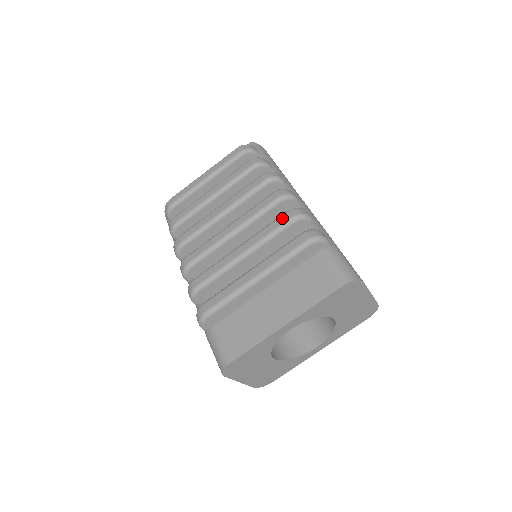
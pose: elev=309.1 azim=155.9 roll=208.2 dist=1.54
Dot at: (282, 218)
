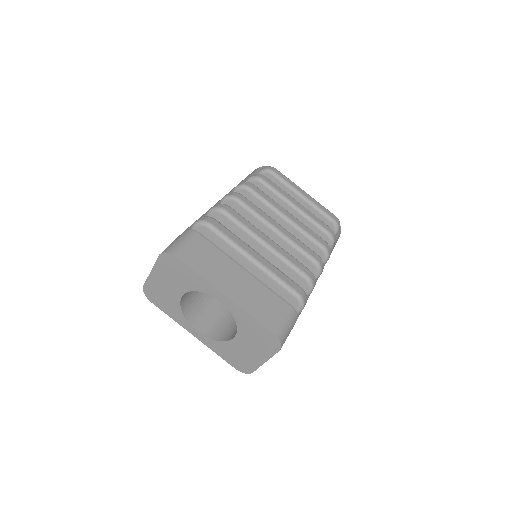
Dot at: (305, 268)
